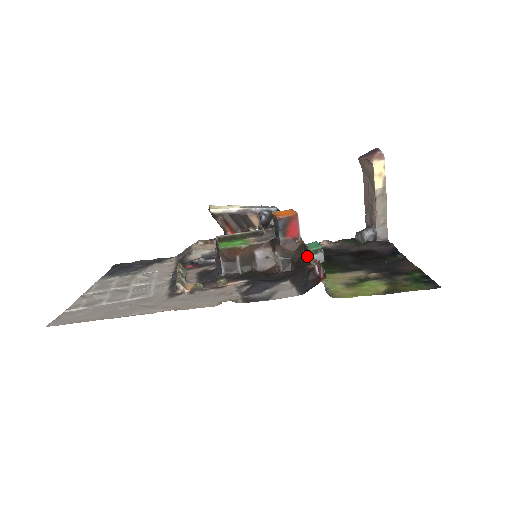
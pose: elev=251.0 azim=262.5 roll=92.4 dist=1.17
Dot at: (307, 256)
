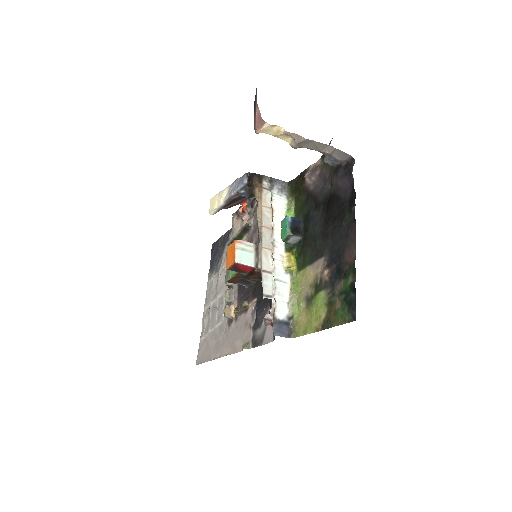
Dot at: (266, 291)
